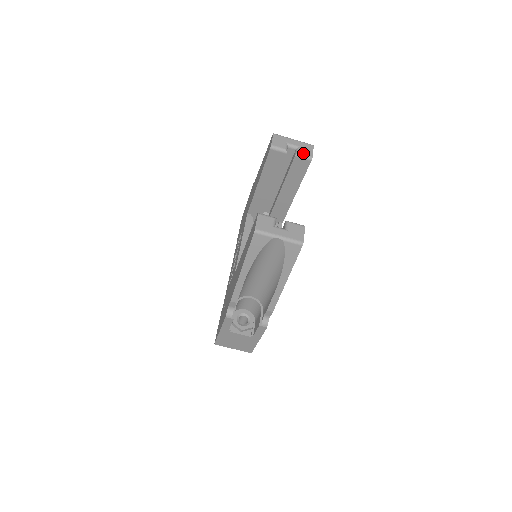
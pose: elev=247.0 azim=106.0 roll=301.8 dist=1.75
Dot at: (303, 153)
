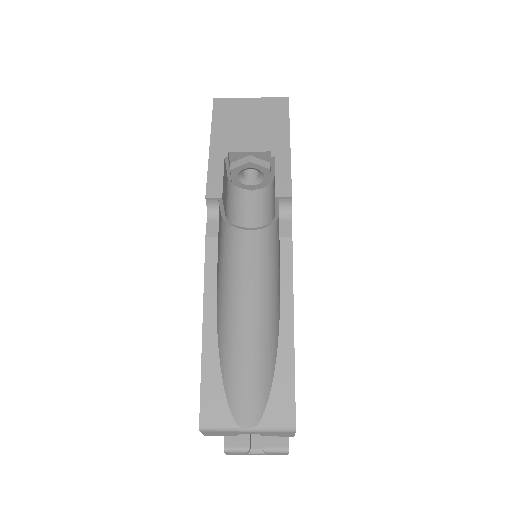
Dot at: occluded
